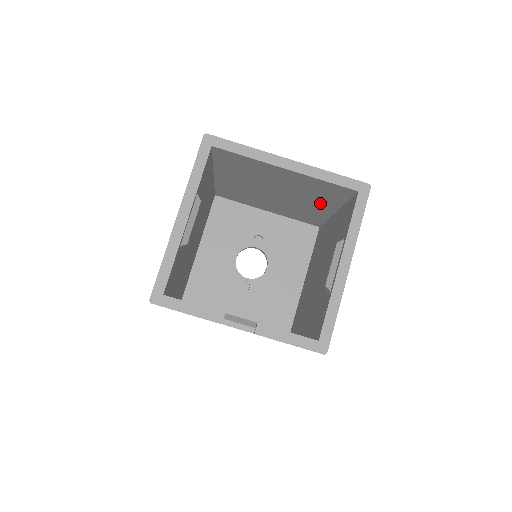
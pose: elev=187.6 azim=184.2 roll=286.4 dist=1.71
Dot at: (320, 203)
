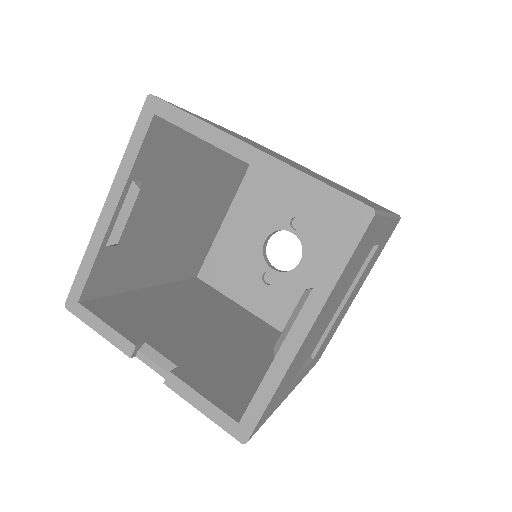
Dot at: occluded
